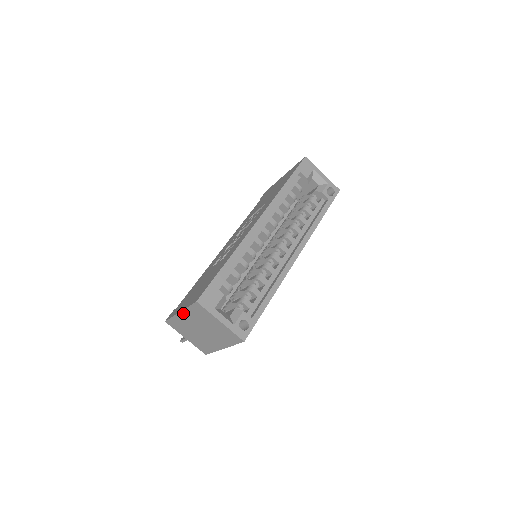
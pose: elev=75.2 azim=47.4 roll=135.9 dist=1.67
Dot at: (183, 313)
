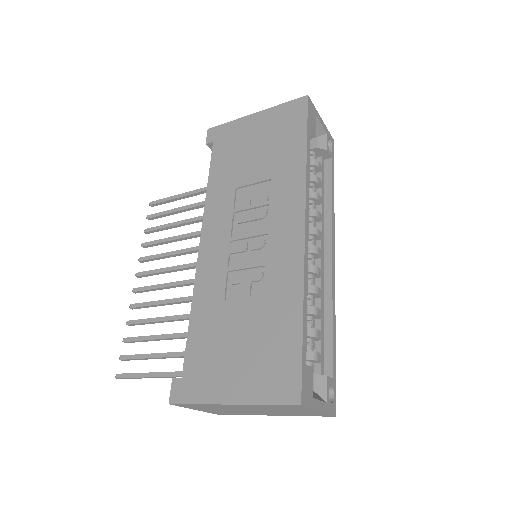
Dot at: (239, 405)
